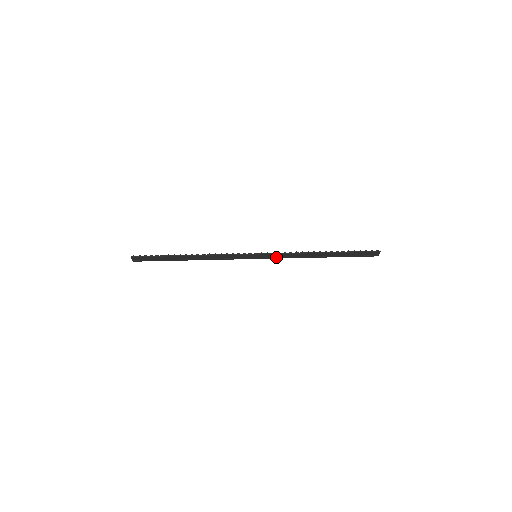
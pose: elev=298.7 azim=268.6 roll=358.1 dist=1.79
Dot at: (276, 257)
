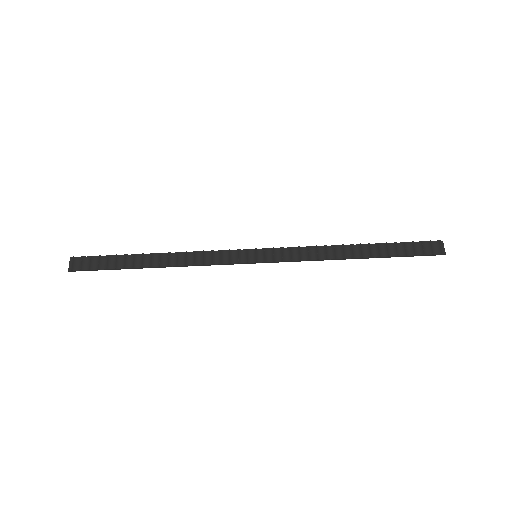
Dot at: (286, 252)
